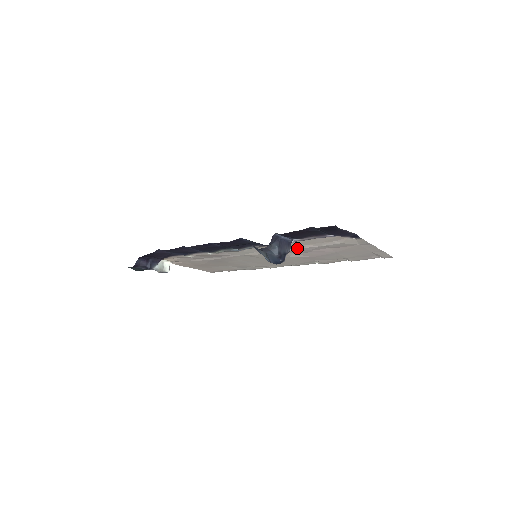
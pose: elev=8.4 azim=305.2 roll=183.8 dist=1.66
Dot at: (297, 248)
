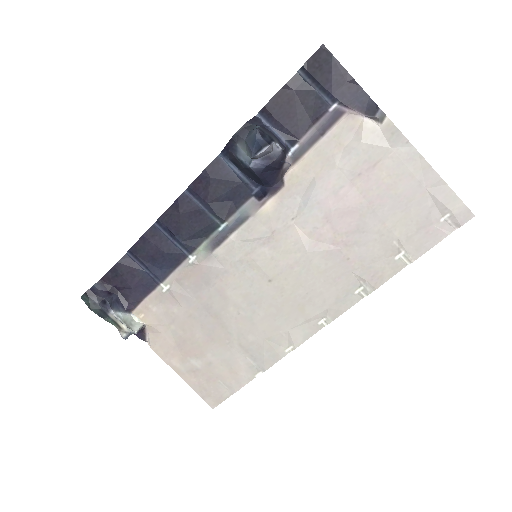
Dot at: (306, 196)
